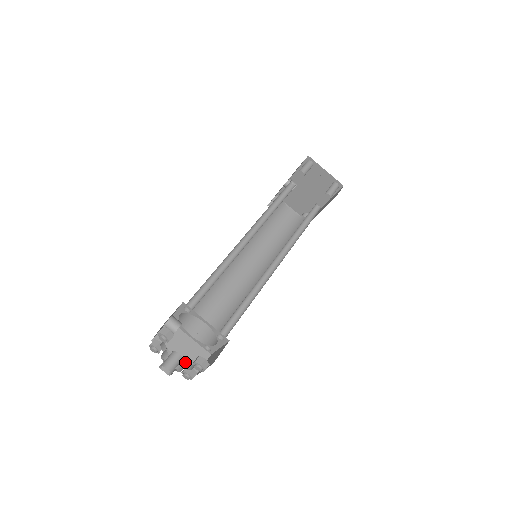
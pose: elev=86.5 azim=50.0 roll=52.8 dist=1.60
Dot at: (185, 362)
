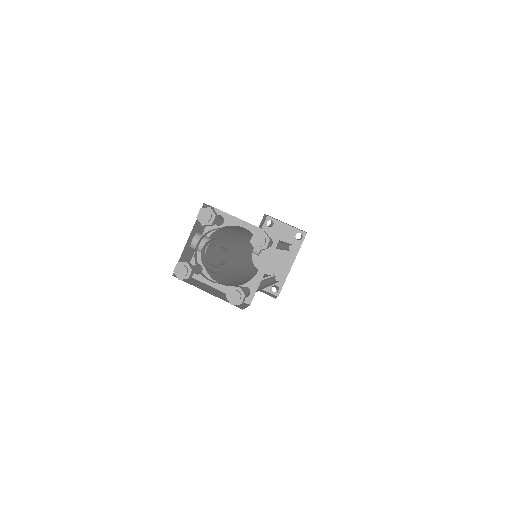
Dot at: (223, 299)
